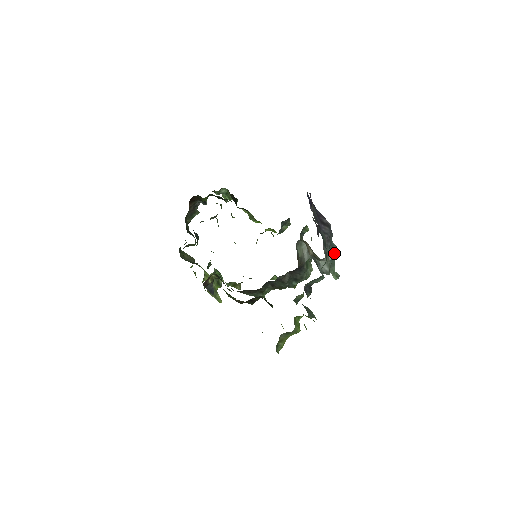
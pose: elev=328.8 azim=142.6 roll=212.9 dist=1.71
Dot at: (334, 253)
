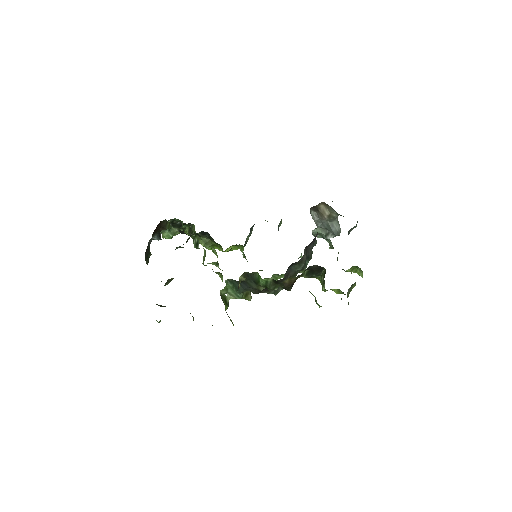
Dot at: occluded
